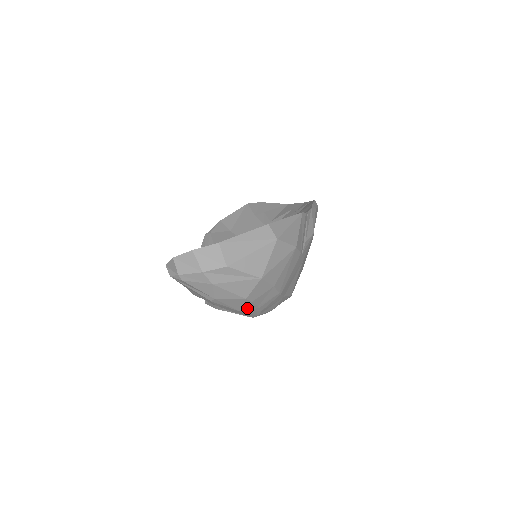
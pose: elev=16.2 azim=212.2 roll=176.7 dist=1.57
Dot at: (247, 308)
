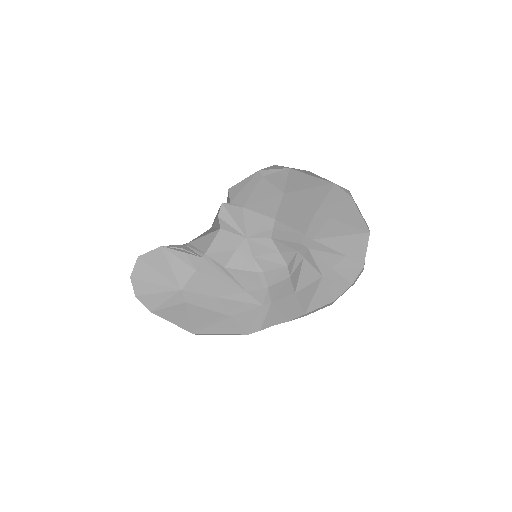
Dot at: occluded
